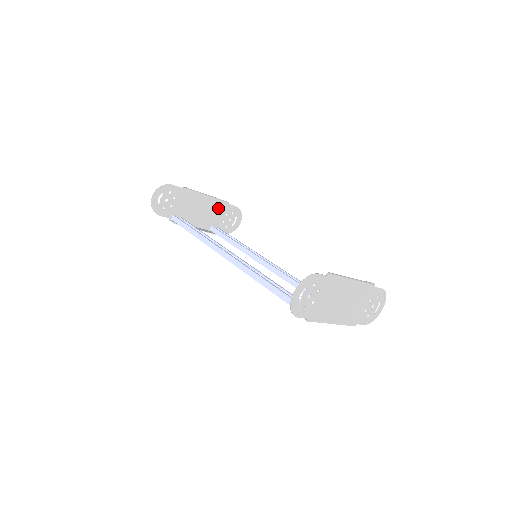
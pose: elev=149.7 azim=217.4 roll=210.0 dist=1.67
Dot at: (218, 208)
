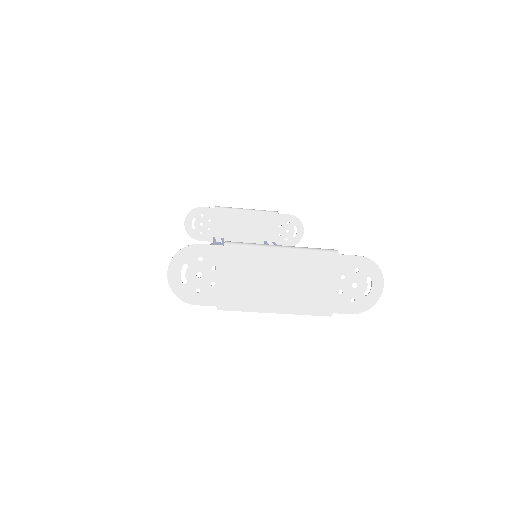
Dot at: (267, 221)
